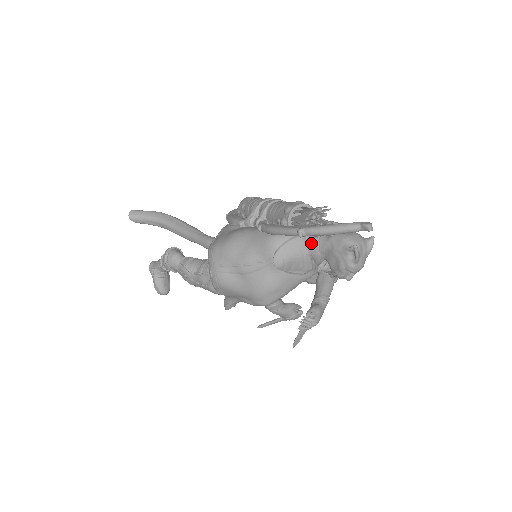
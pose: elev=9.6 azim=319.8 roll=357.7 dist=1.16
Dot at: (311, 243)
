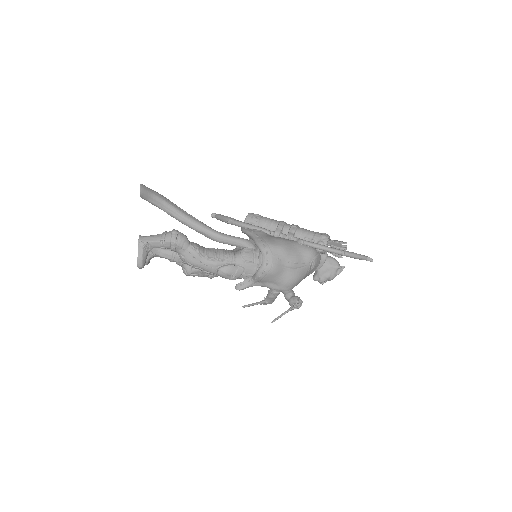
Dot at: (322, 259)
